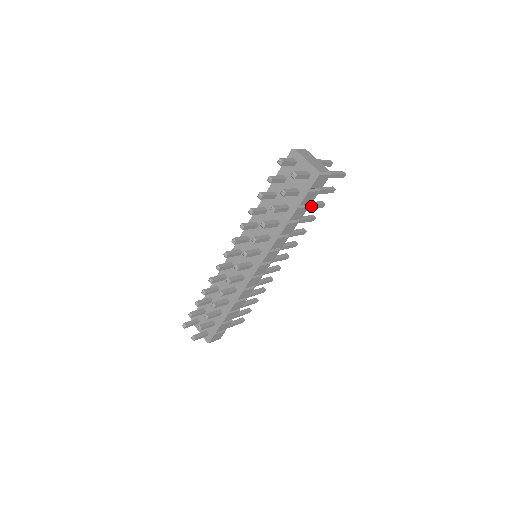
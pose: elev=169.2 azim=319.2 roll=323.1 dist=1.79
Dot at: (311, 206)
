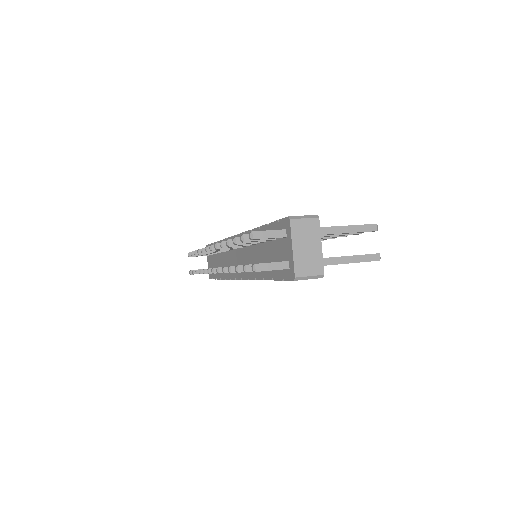
Dot at: occluded
